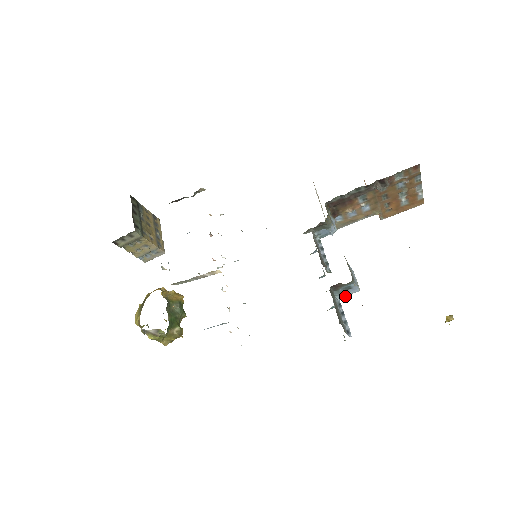
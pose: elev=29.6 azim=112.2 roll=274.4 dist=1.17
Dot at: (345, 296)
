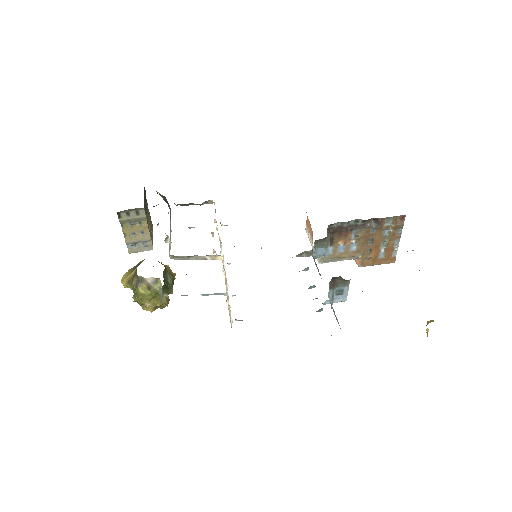
Dot at: occluded
